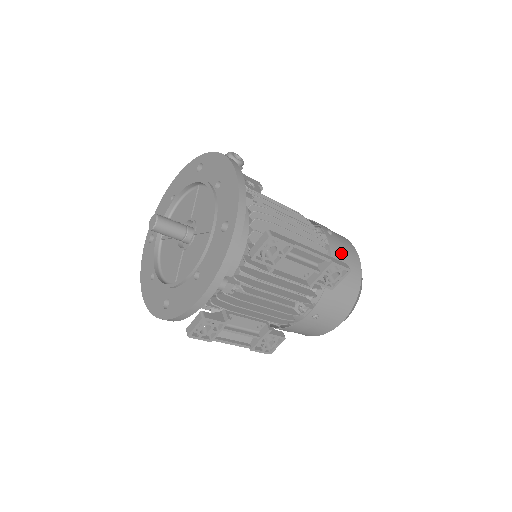
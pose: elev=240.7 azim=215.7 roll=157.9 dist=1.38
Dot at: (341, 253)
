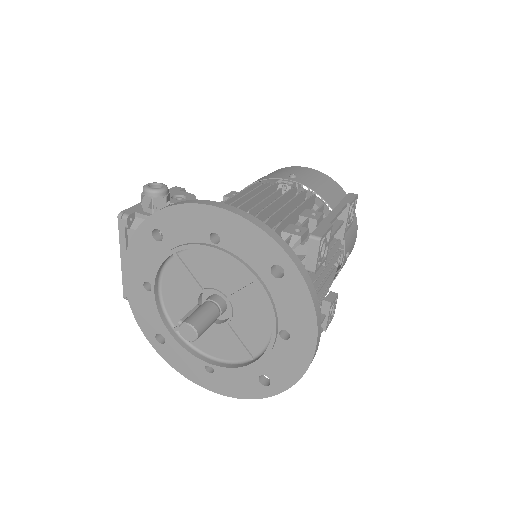
Dot at: (319, 185)
